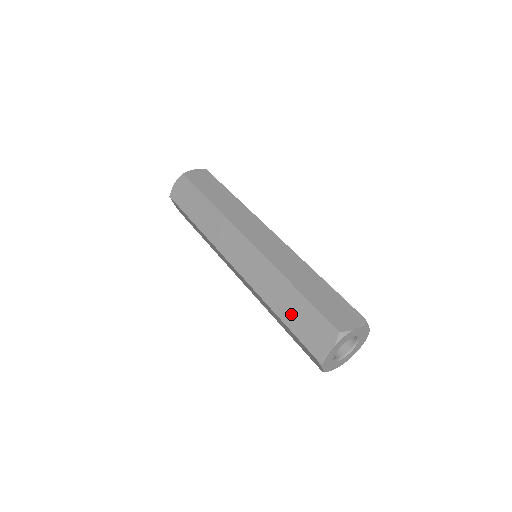
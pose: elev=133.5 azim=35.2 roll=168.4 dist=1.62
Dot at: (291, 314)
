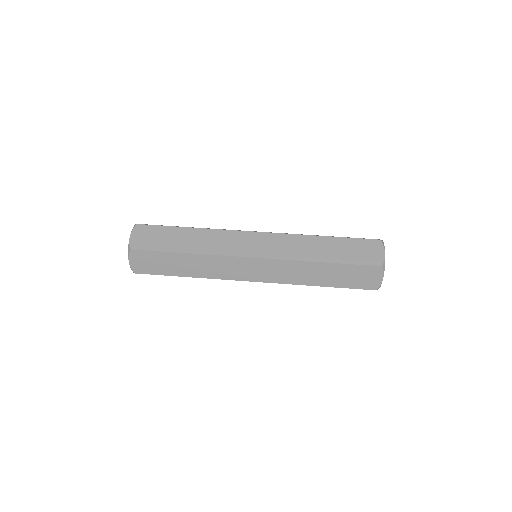
Dot at: (338, 254)
